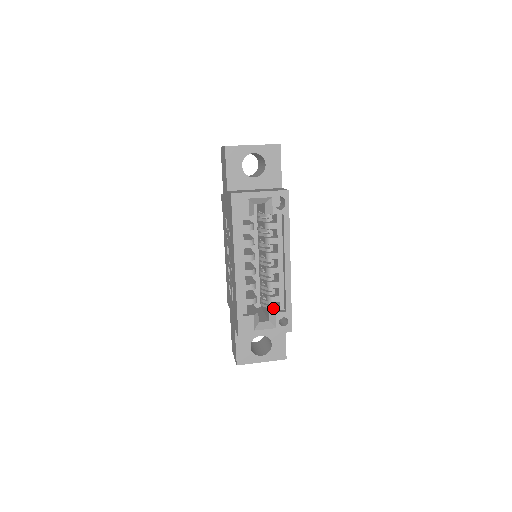
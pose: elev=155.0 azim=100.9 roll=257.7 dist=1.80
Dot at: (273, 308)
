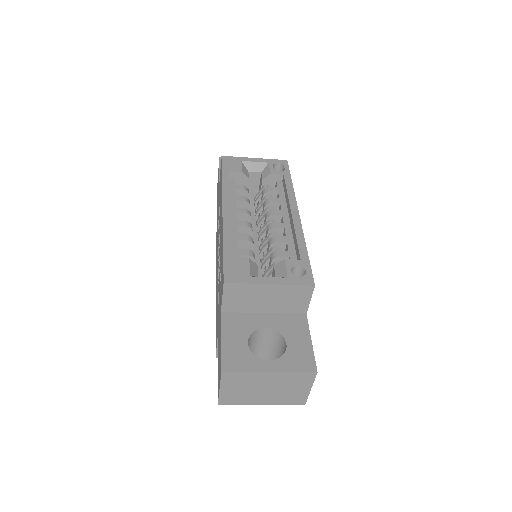
Dot at: occluded
